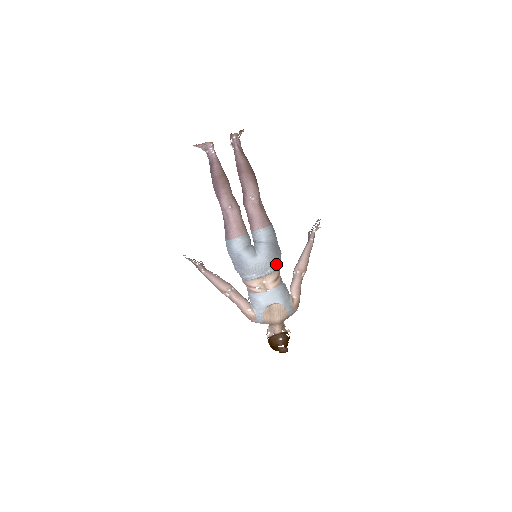
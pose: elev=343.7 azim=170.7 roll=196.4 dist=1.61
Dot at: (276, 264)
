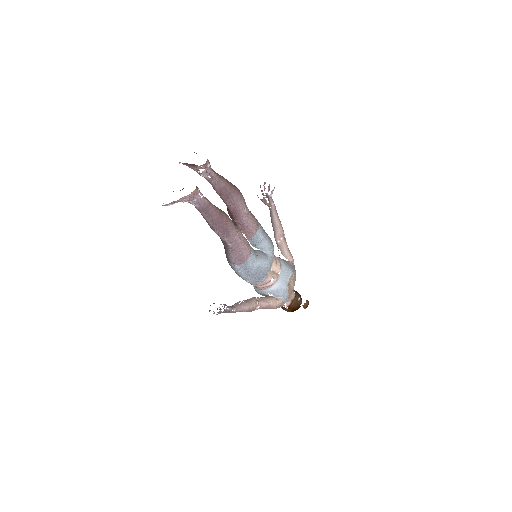
Dot at: occluded
